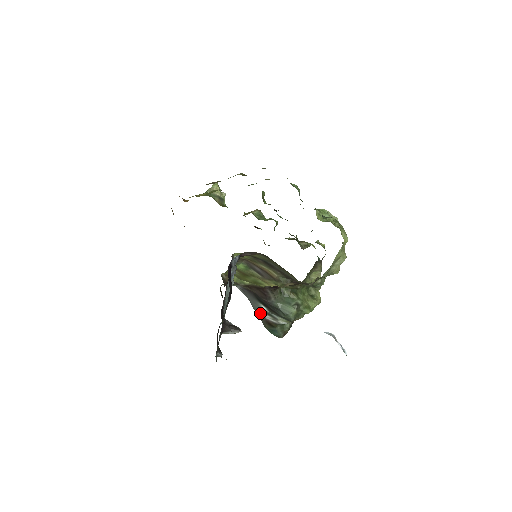
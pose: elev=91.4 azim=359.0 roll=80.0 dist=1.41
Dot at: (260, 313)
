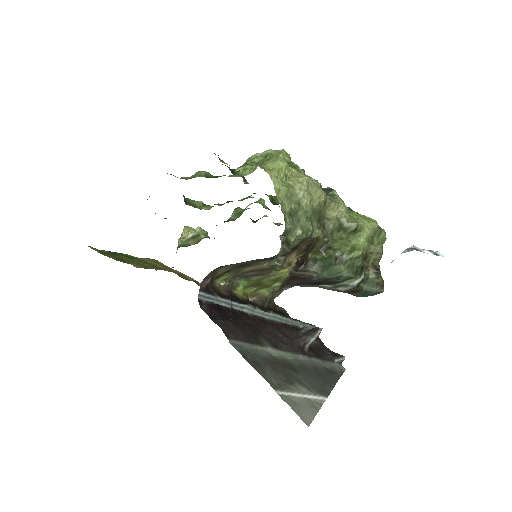
Dot at: (335, 290)
